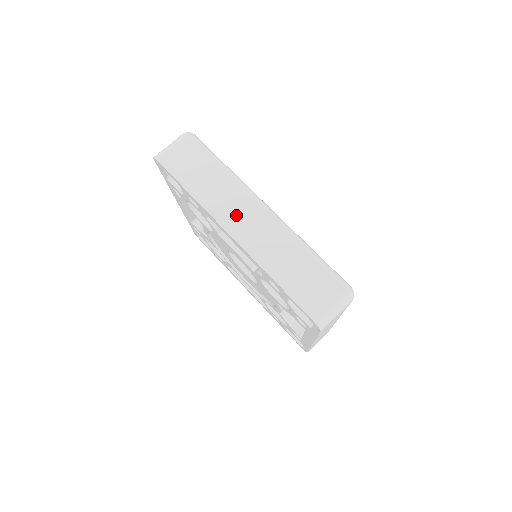
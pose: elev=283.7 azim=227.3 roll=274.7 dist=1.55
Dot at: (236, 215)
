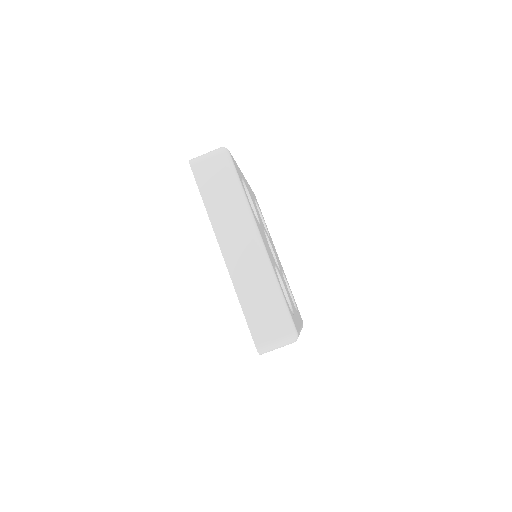
Dot at: (233, 239)
